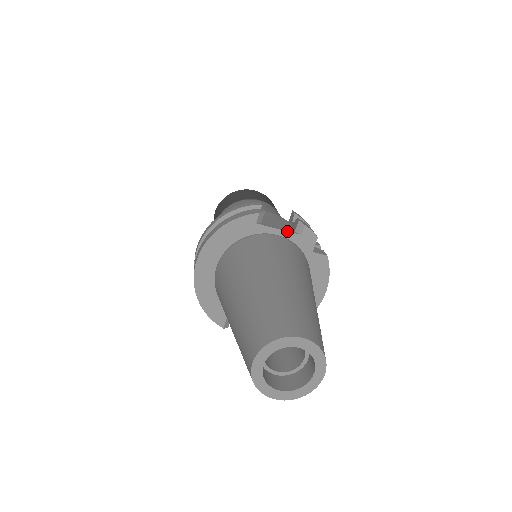
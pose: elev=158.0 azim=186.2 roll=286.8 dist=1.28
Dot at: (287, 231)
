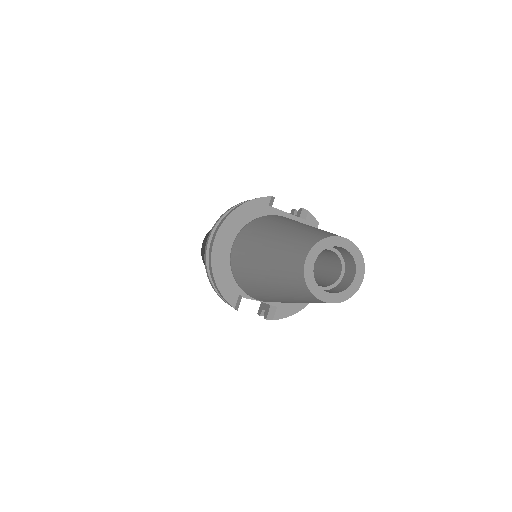
Dot at: (294, 215)
